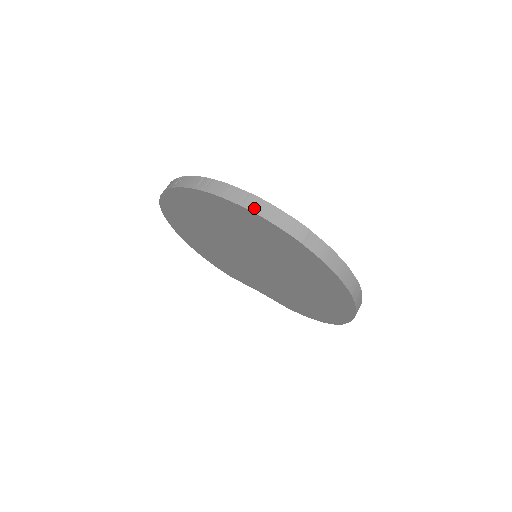
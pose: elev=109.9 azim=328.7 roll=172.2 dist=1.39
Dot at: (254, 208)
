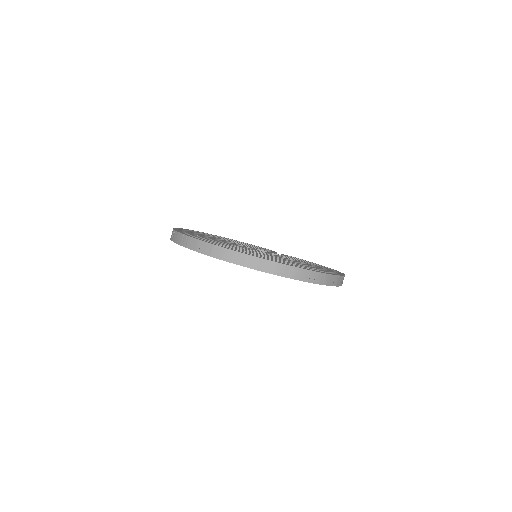
Dot at: (217, 256)
